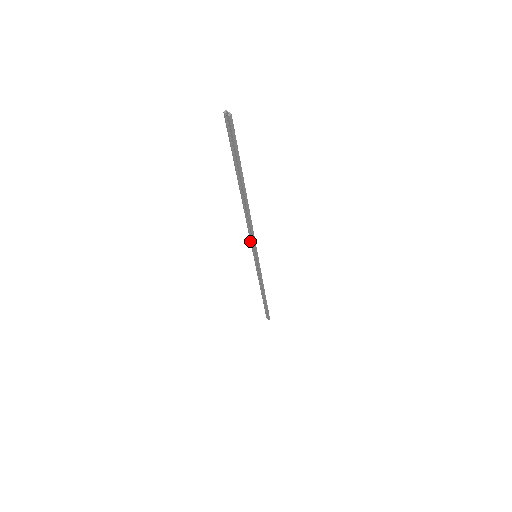
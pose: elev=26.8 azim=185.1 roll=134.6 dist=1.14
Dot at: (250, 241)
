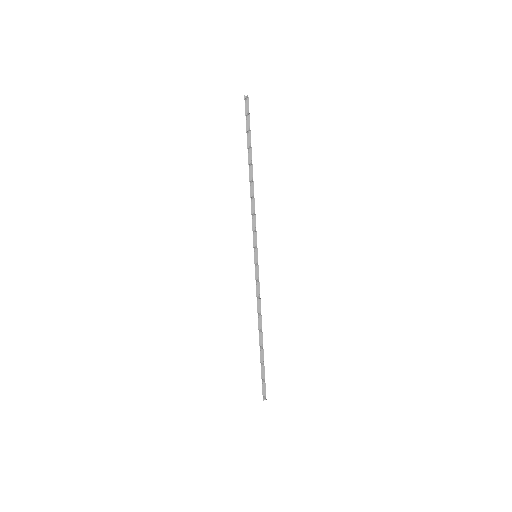
Dot at: occluded
